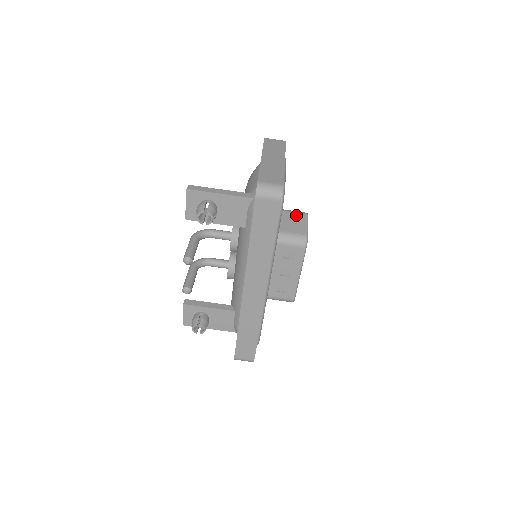
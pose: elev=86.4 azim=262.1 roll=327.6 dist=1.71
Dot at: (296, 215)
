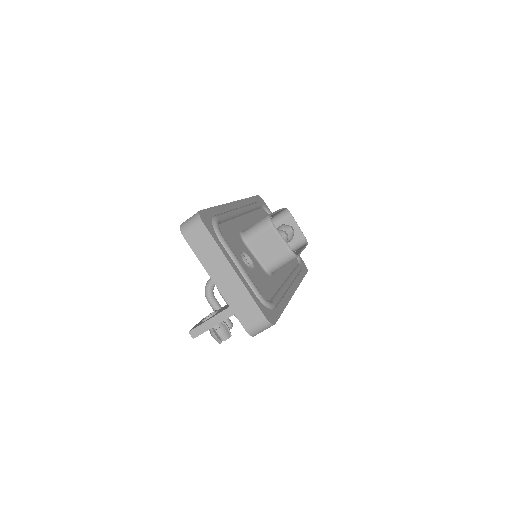
Dot at: (265, 236)
